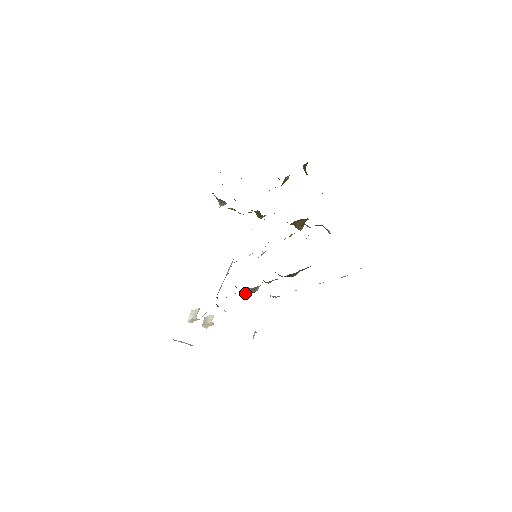
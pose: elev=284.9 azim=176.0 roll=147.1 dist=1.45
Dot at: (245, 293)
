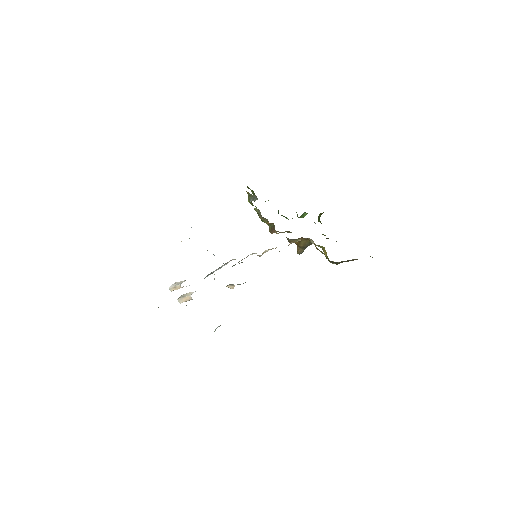
Dot at: (230, 286)
